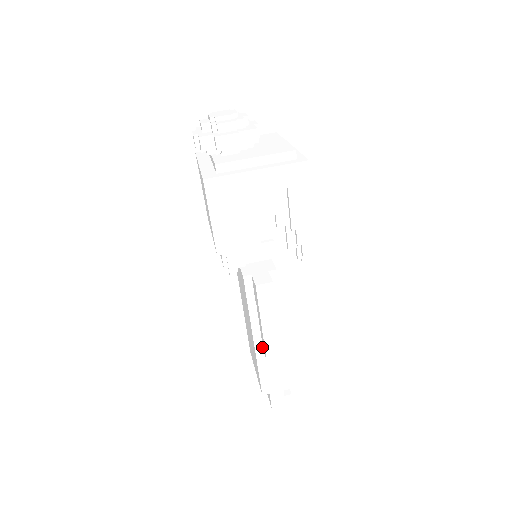
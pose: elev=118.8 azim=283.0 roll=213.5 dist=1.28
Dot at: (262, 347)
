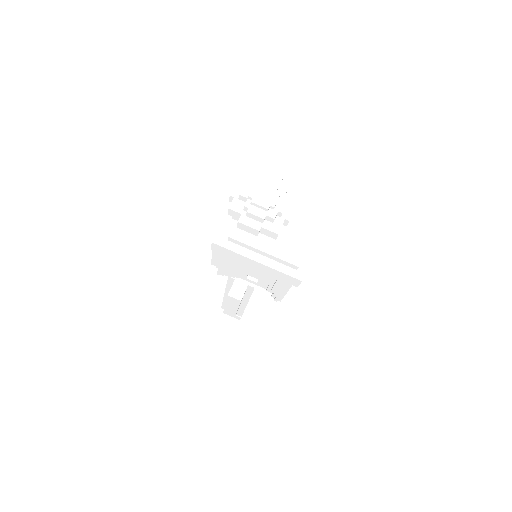
Dot at: occluded
